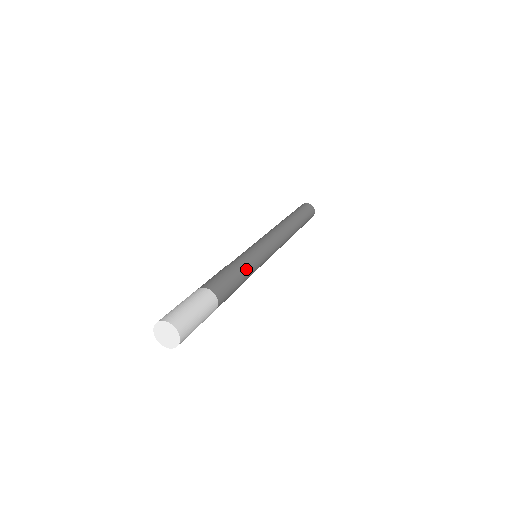
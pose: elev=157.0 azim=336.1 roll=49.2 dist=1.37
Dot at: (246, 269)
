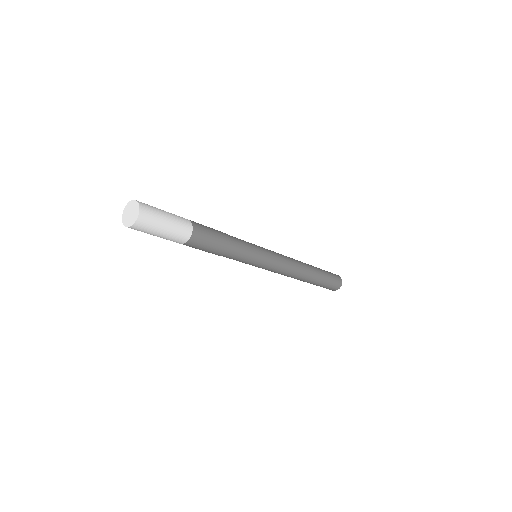
Dot at: (236, 245)
